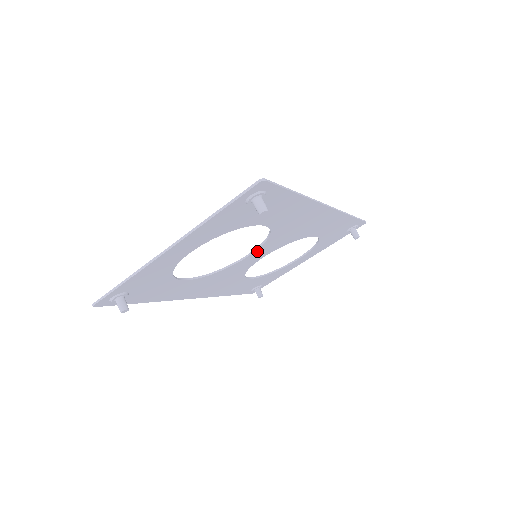
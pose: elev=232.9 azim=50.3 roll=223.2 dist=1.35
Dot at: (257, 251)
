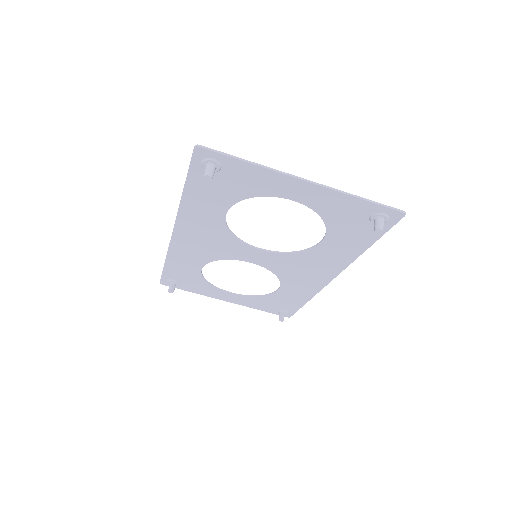
Dot at: (268, 253)
